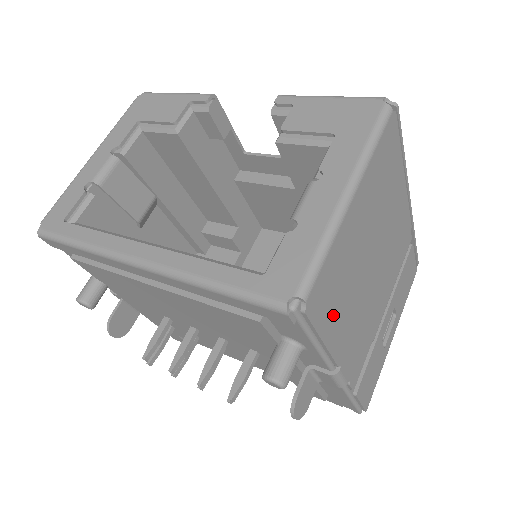
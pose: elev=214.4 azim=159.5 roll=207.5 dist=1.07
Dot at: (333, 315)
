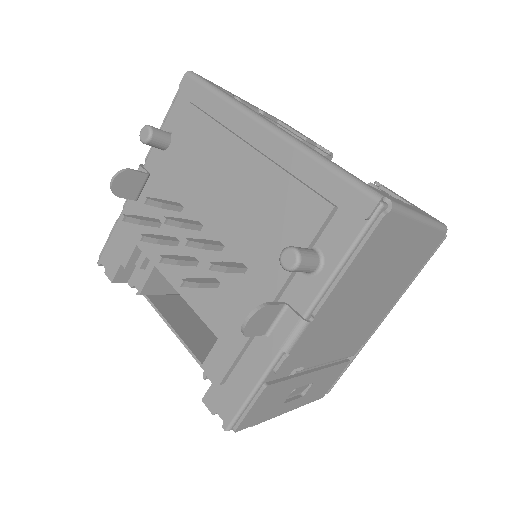
Dot at: (361, 265)
